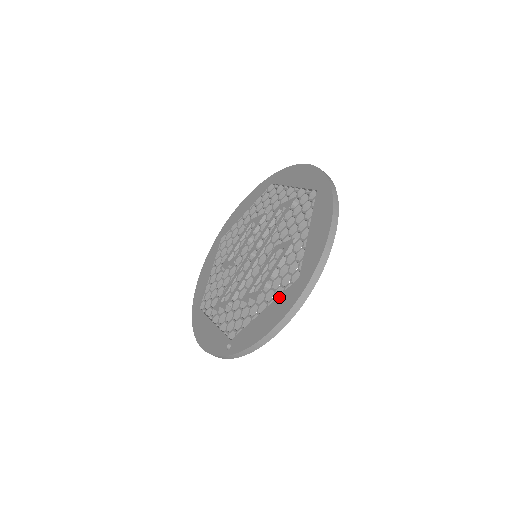
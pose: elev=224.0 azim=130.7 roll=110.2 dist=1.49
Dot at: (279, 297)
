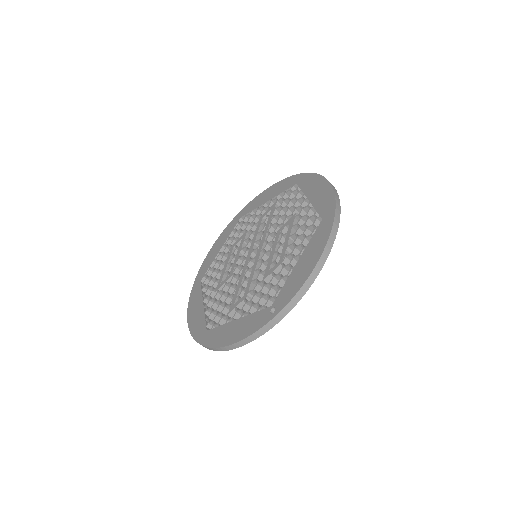
Dot at: (310, 242)
